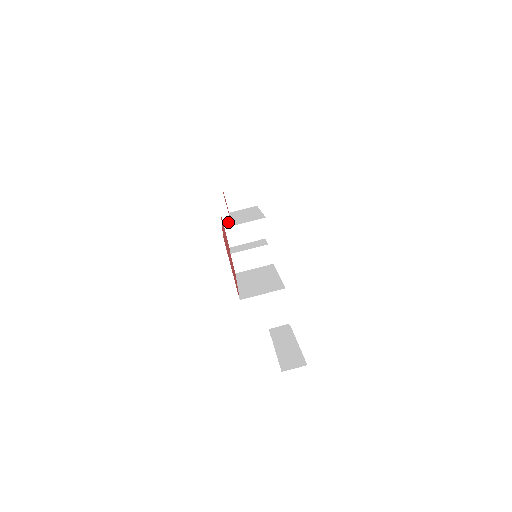
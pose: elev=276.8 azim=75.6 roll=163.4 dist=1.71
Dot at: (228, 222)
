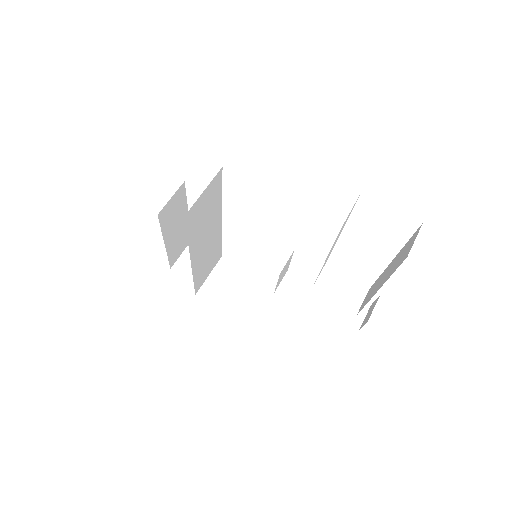
Dot at: (209, 295)
